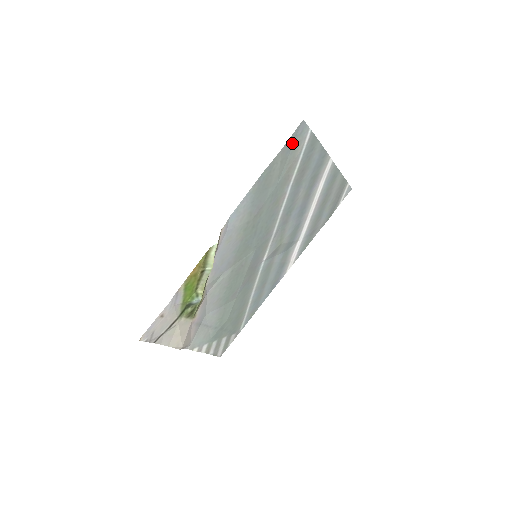
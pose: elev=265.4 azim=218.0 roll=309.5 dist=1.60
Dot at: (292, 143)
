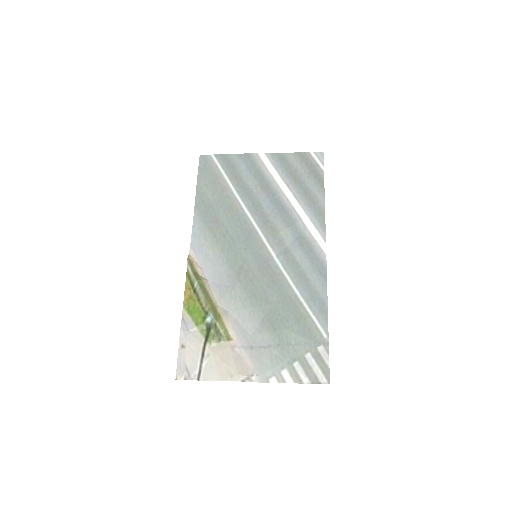
Dot at: (205, 171)
